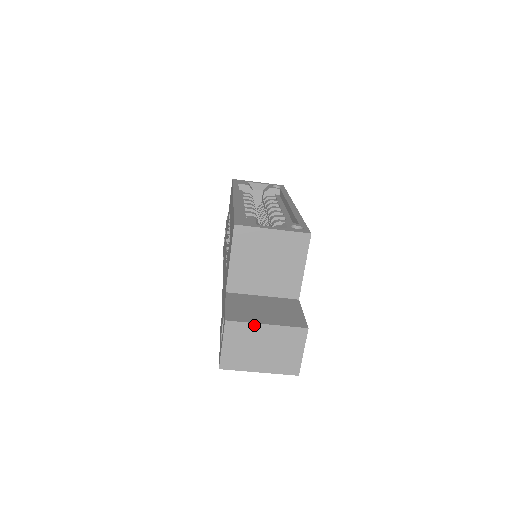
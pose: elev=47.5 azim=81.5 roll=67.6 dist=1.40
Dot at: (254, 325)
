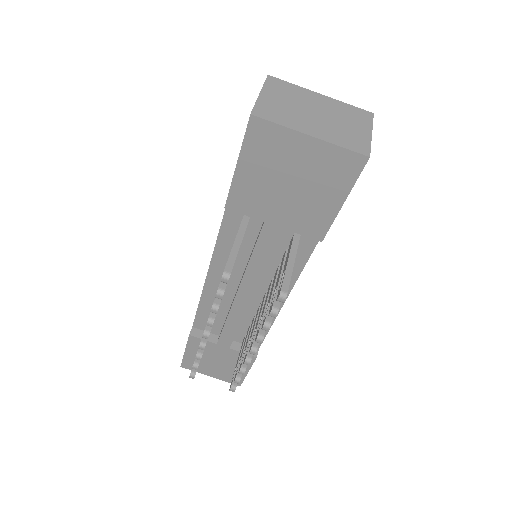
Dot at: (304, 90)
